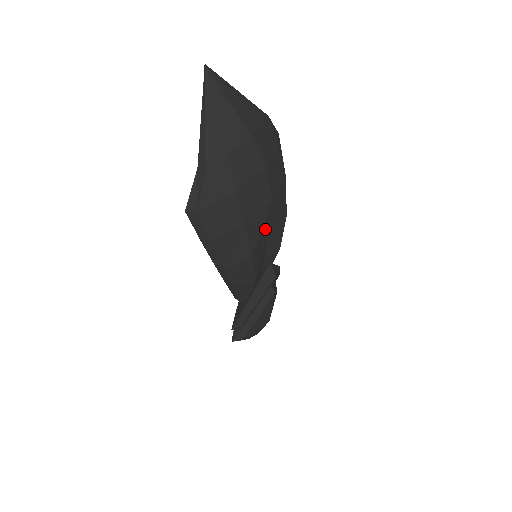
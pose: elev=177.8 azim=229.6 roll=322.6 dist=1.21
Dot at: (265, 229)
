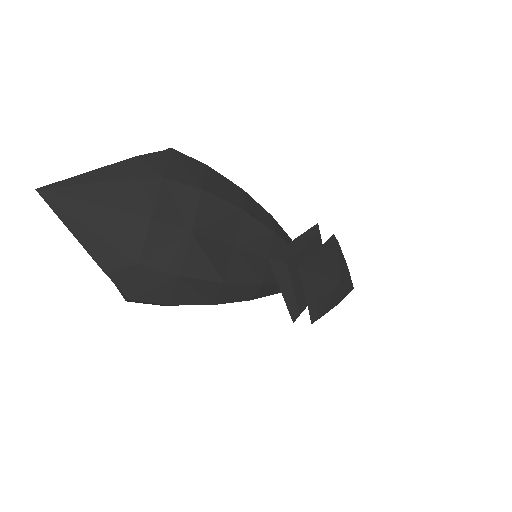
Dot at: (218, 250)
